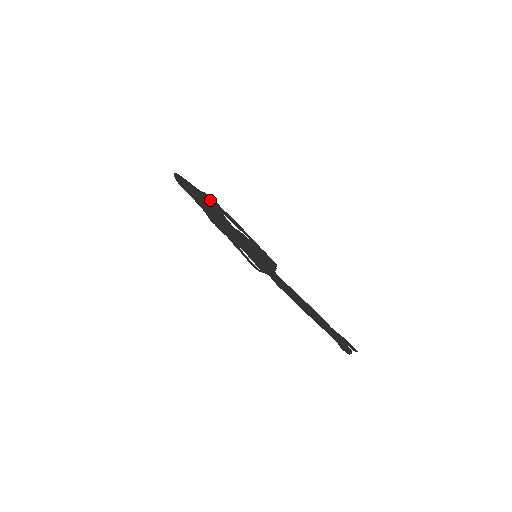
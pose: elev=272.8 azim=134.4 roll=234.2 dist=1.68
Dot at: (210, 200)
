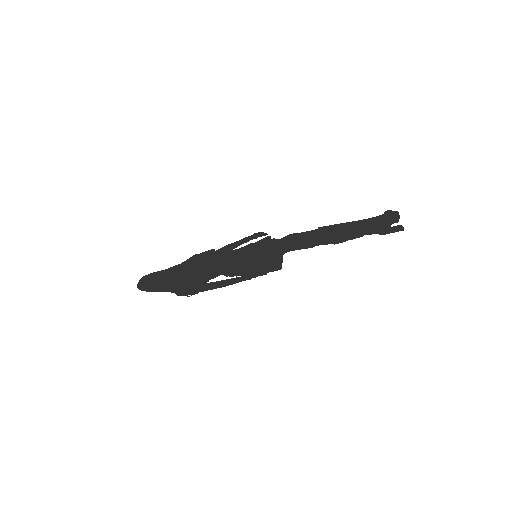
Dot at: (185, 290)
